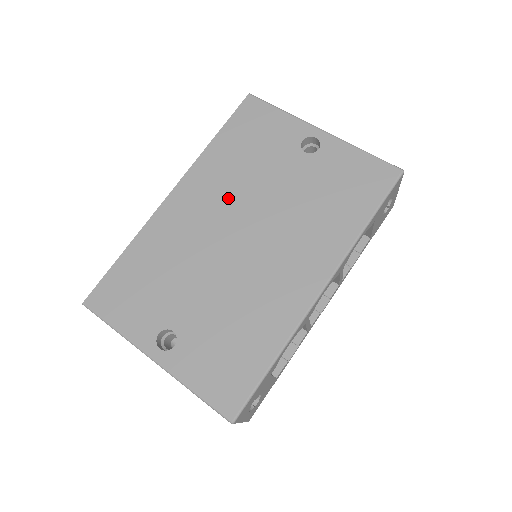
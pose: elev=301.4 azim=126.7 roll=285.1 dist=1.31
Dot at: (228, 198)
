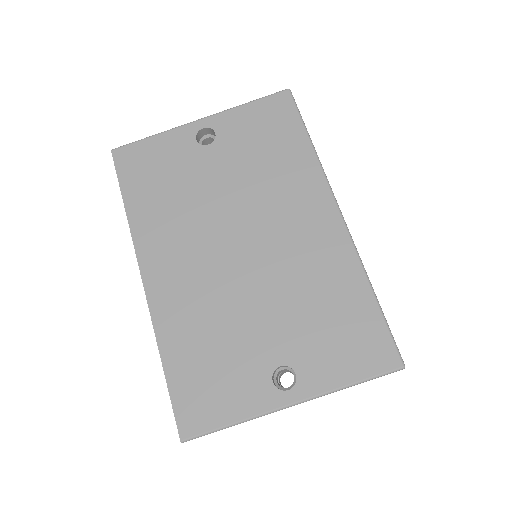
Dot at: (194, 233)
